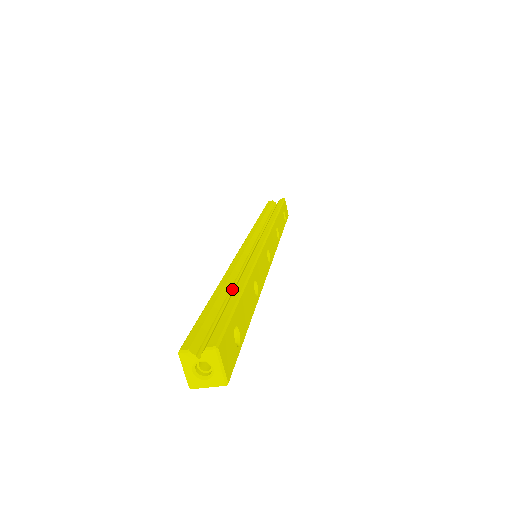
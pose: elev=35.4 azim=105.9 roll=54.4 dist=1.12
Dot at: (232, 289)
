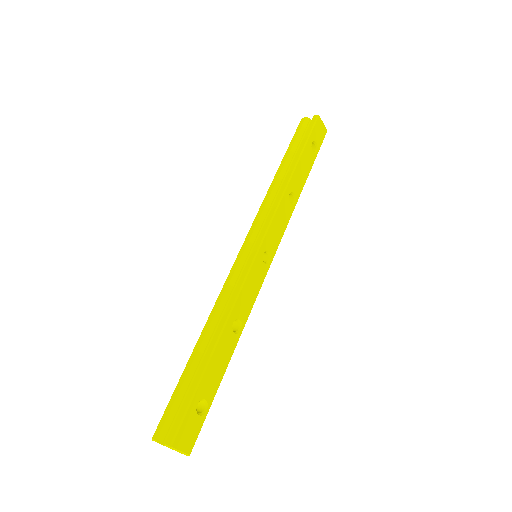
Dot at: (211, 339)
